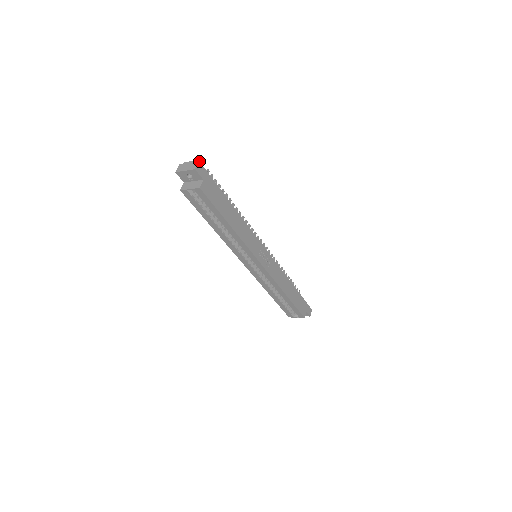
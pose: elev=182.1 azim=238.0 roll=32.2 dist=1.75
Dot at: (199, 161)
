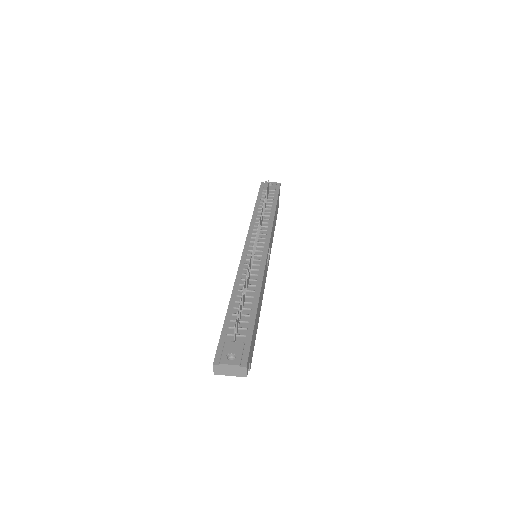
Dot at: (246, 367)
